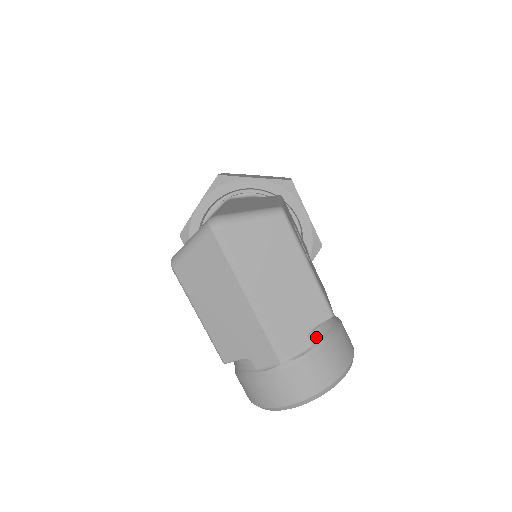
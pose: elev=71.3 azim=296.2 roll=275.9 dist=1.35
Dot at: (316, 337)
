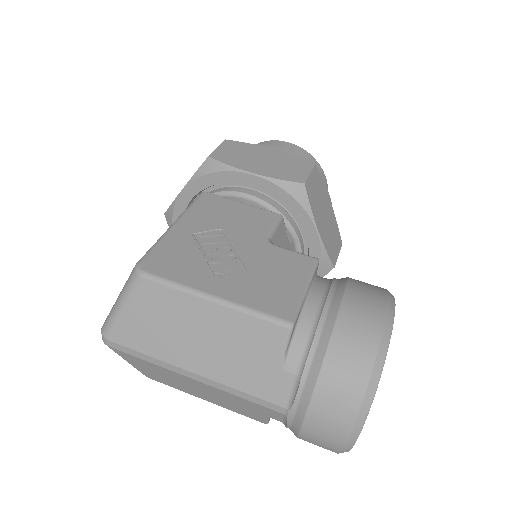
Dot at: (297, 362)
